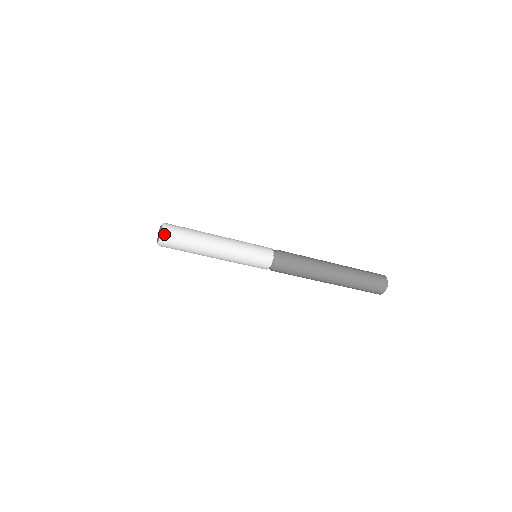
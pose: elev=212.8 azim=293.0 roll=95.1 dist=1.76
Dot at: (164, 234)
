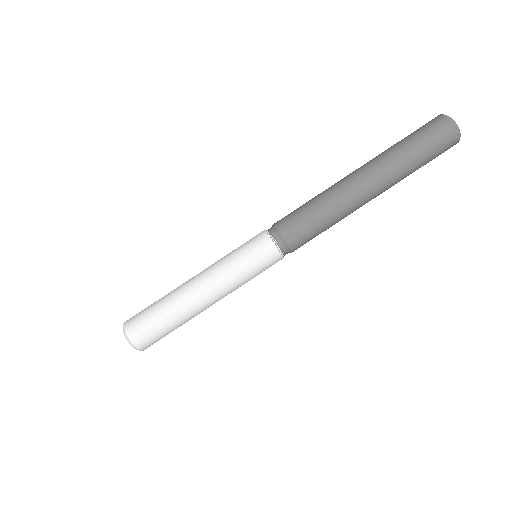
Dot at: (124, 324)
